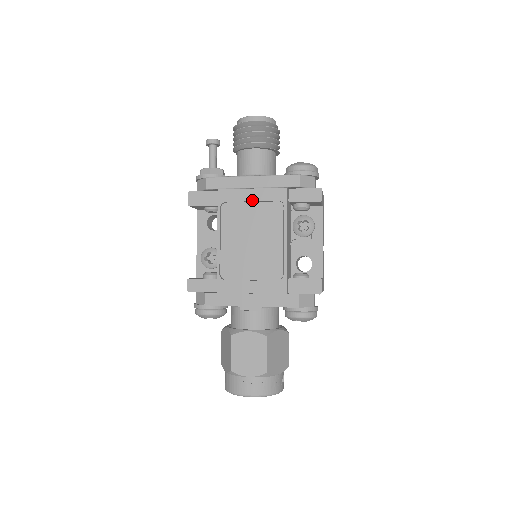
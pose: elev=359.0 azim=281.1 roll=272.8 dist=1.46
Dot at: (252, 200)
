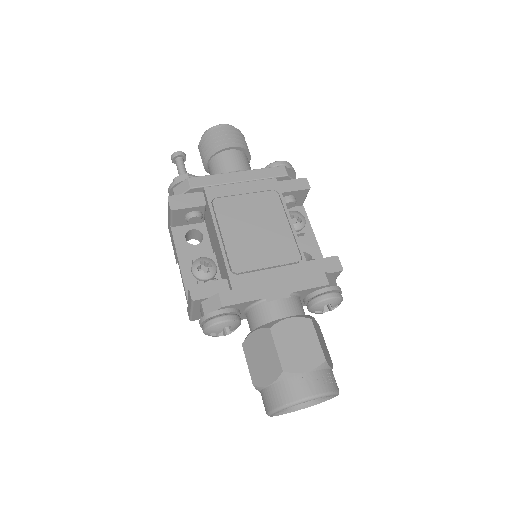
Dot at: (244, 192)
